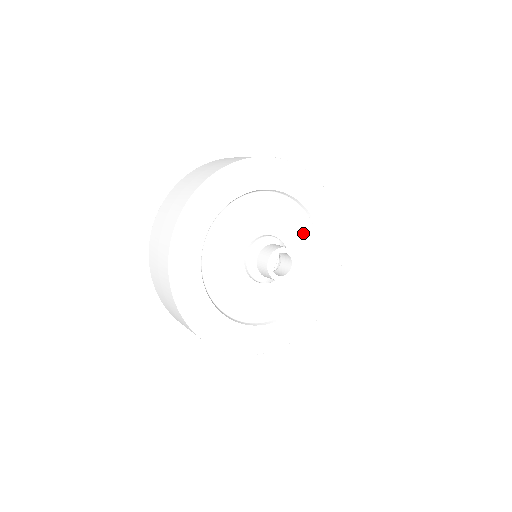
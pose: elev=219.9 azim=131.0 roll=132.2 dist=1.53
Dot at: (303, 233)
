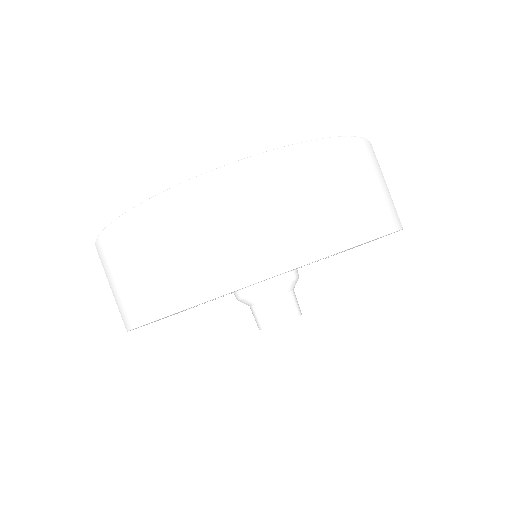
Dot at: occluded
